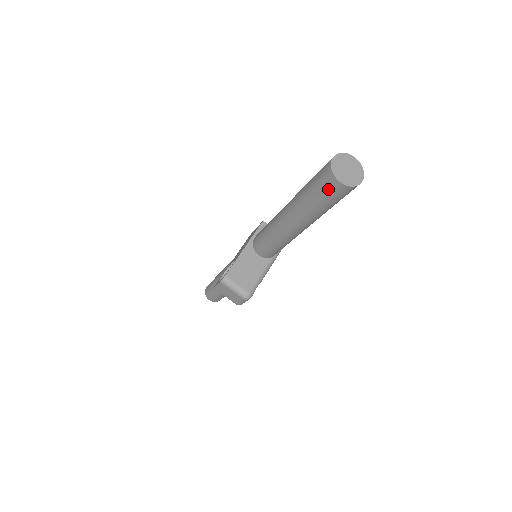
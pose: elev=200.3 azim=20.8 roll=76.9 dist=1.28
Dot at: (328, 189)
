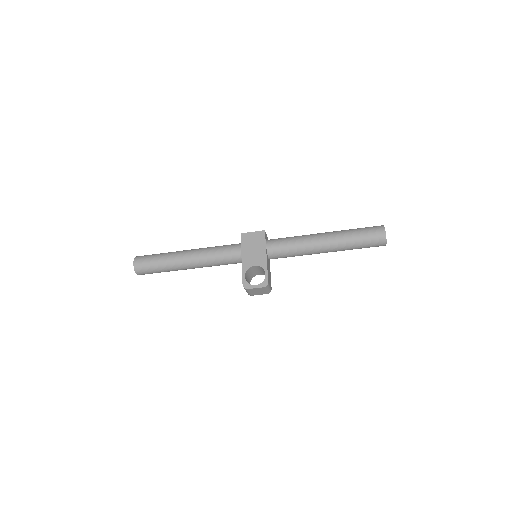
Dot at: (376, 245)
